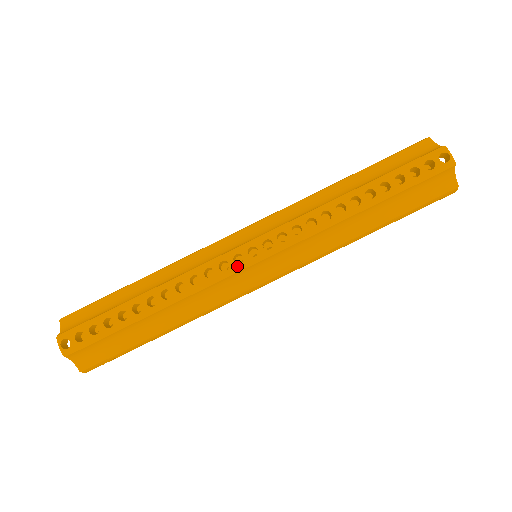
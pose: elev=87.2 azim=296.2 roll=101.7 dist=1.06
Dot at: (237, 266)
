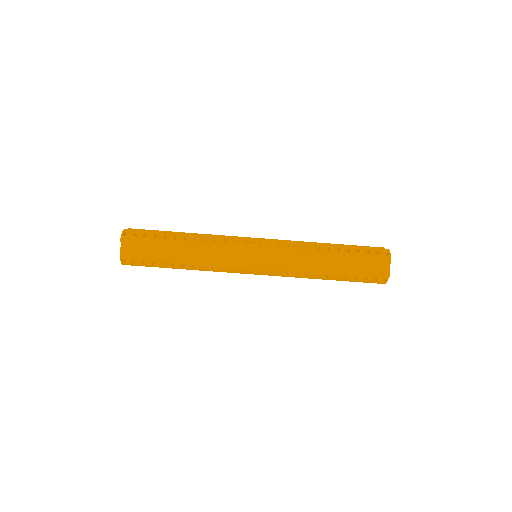
Dot at: (244, 245)
